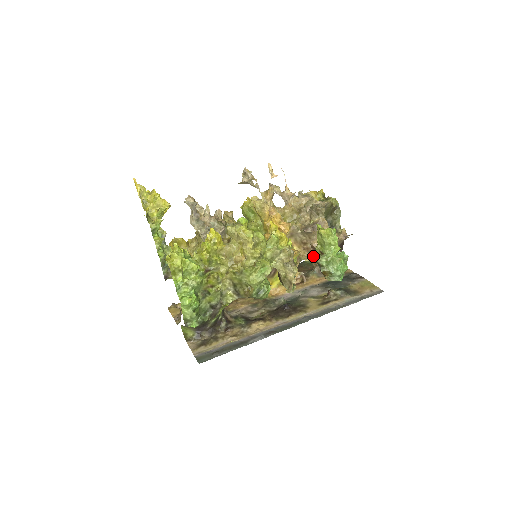
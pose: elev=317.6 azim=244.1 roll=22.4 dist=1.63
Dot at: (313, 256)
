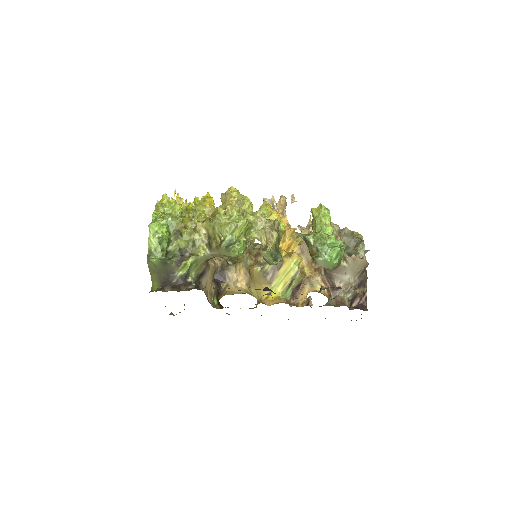
Dot at: (302, 234)
